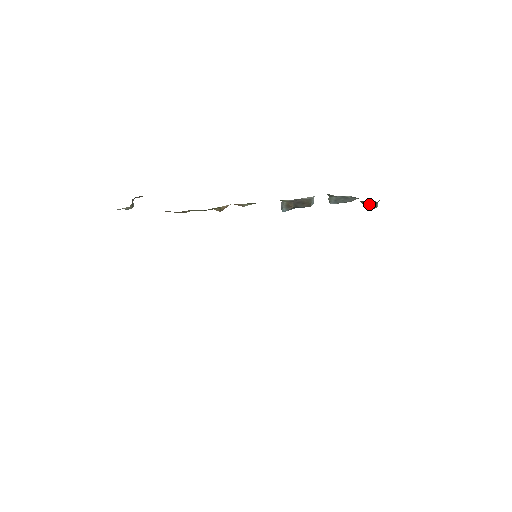
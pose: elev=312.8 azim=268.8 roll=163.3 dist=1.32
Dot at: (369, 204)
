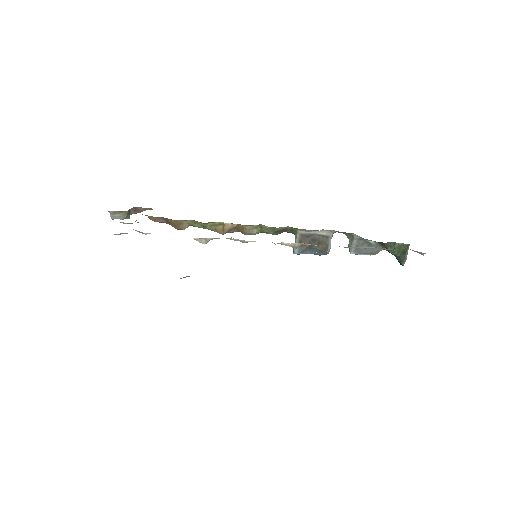
Dot at: (396, 250)
